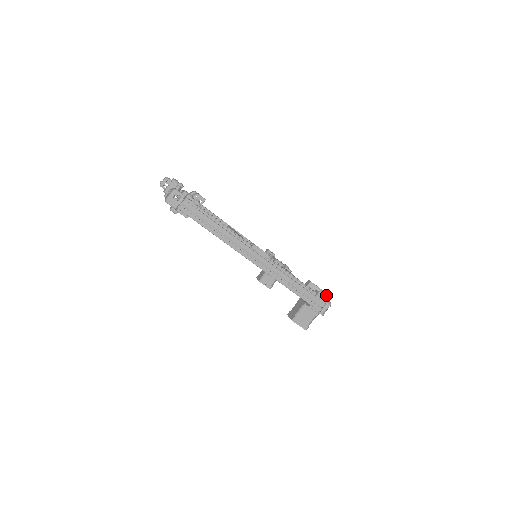
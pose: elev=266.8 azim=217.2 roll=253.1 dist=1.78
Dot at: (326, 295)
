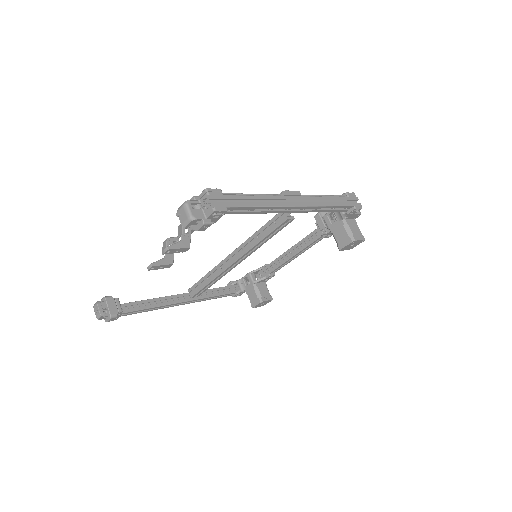
Dot at: occluded
